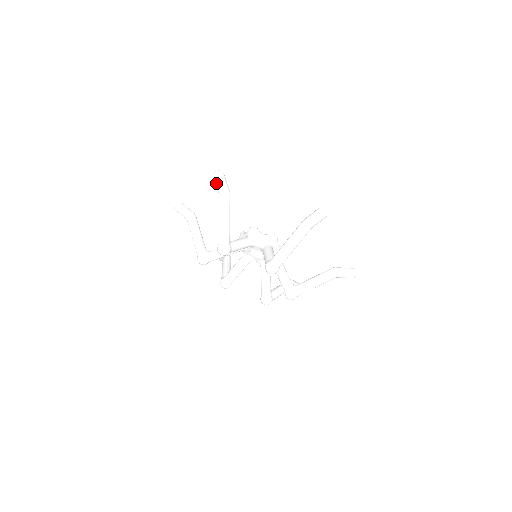
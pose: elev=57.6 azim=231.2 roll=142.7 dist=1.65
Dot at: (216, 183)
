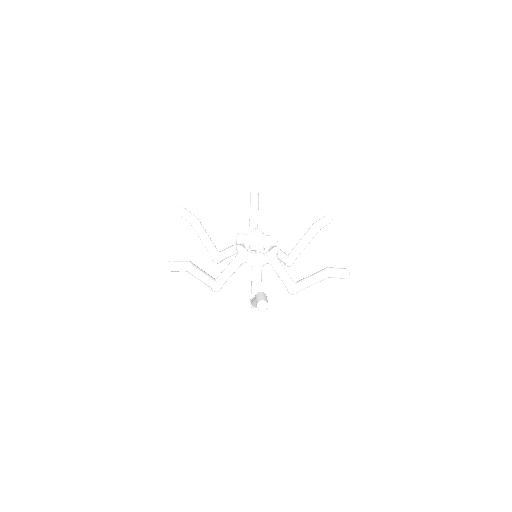
Dot at: occluded
